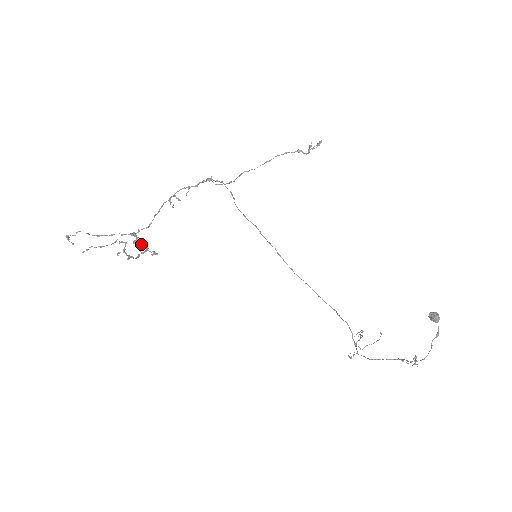
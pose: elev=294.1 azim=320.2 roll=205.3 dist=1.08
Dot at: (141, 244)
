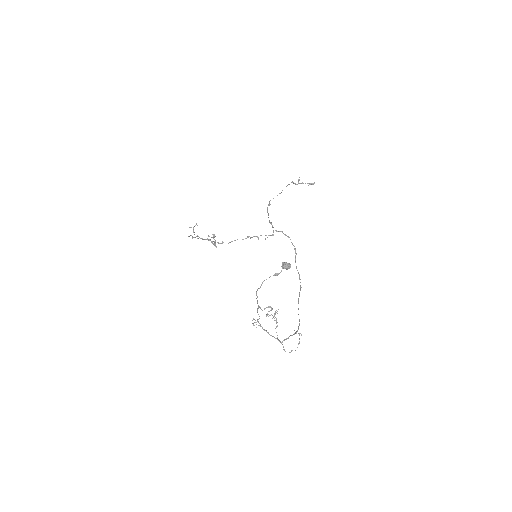
Dot at: (215, 243)
